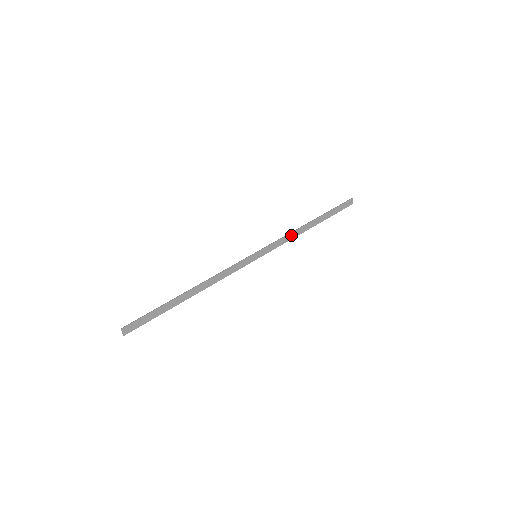
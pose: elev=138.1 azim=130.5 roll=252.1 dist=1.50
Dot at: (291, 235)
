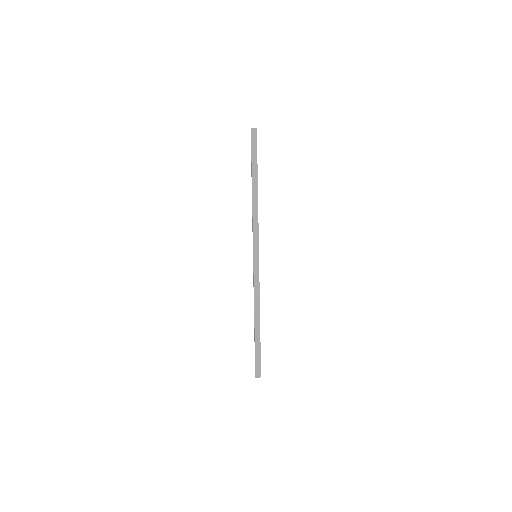
Dot at: (254, 215)
